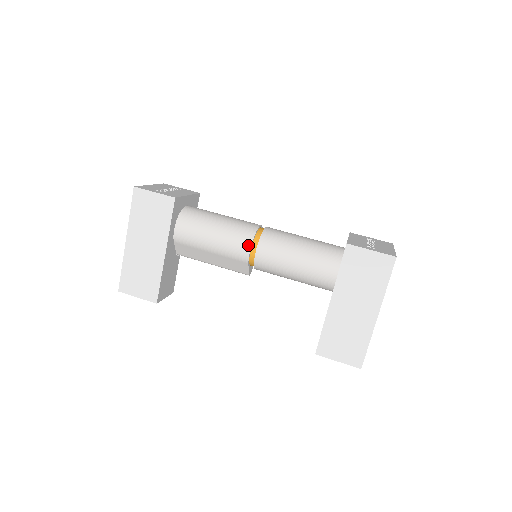
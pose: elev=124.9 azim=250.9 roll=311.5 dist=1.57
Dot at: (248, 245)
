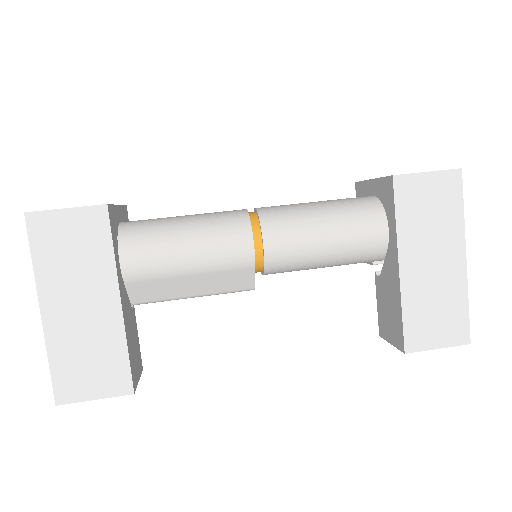
Dot at: (248, 238)
